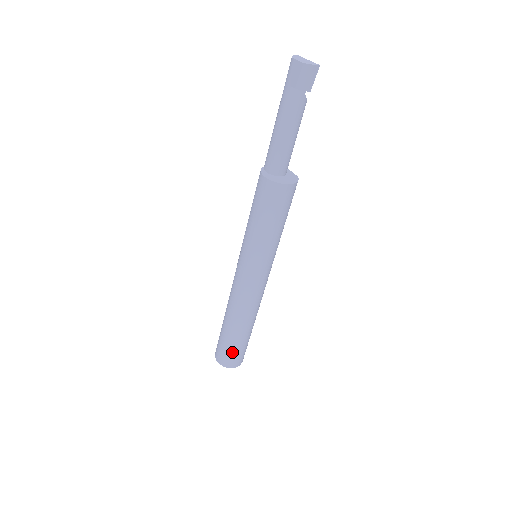
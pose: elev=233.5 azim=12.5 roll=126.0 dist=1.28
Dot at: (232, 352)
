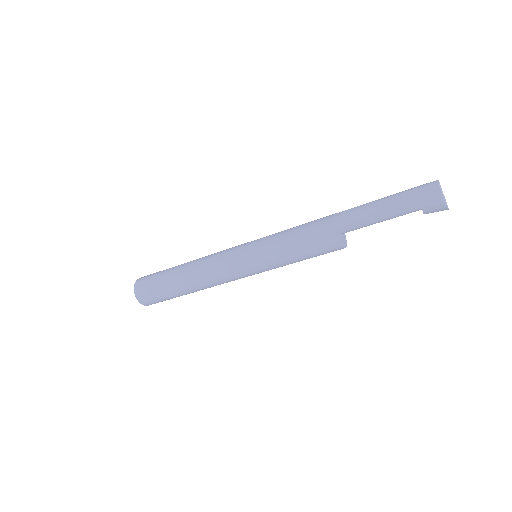
Dot at: (161, 299)
